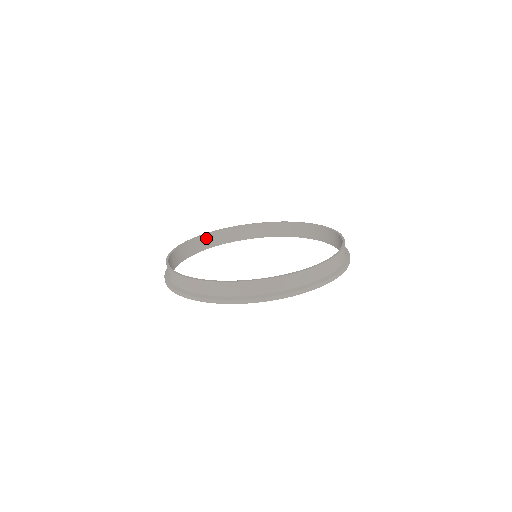
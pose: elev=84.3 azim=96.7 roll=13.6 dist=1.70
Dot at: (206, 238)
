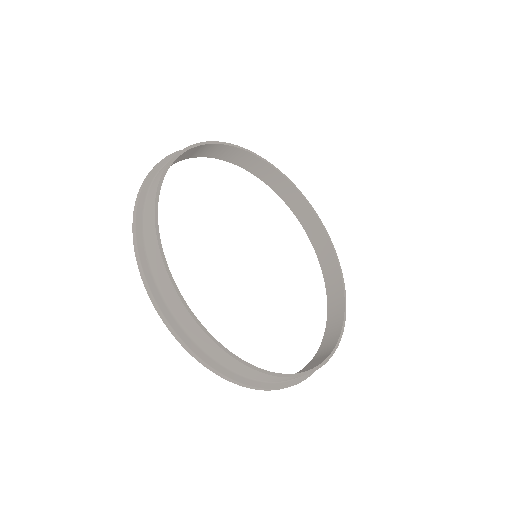
Dot at: (228, 149)
